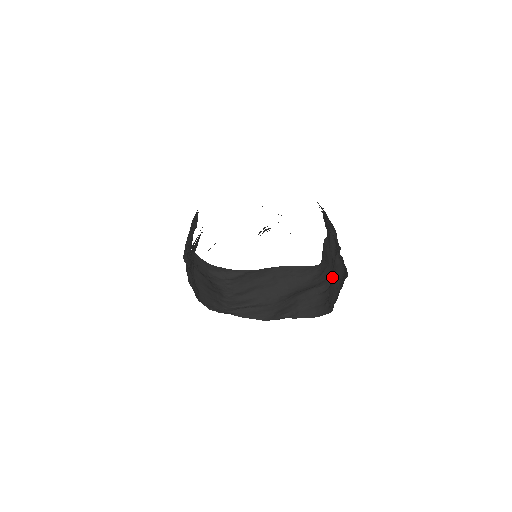
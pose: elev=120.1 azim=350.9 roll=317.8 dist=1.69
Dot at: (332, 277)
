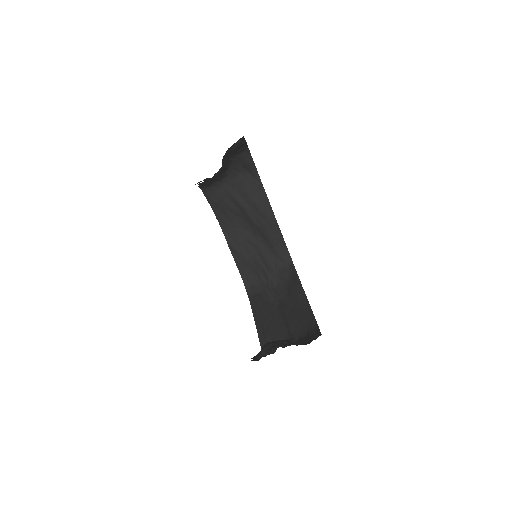
Dot at: (267, 320)
